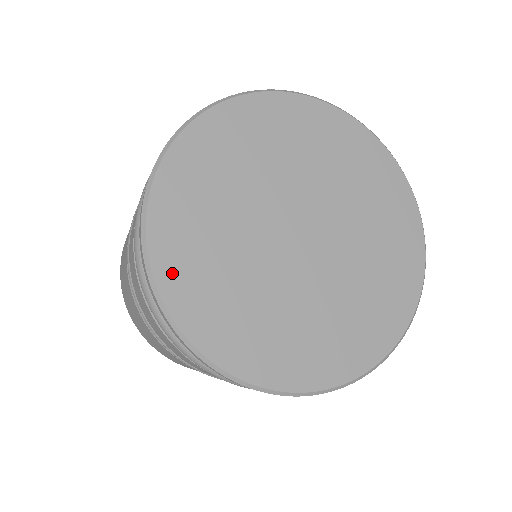
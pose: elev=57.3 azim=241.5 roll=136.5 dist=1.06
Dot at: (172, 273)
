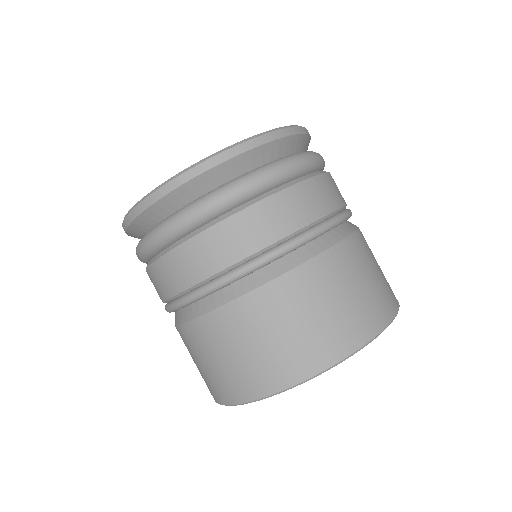
Dot at: occluded
